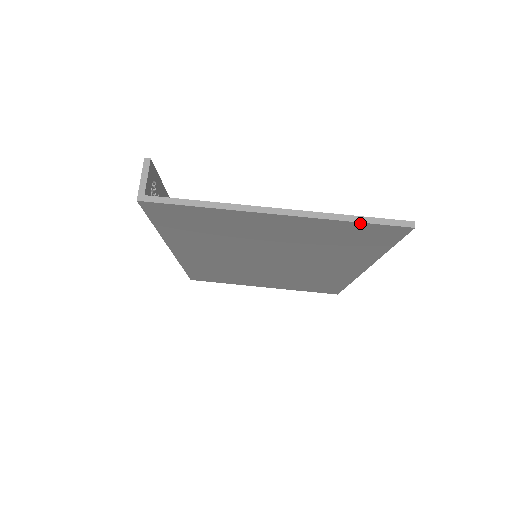
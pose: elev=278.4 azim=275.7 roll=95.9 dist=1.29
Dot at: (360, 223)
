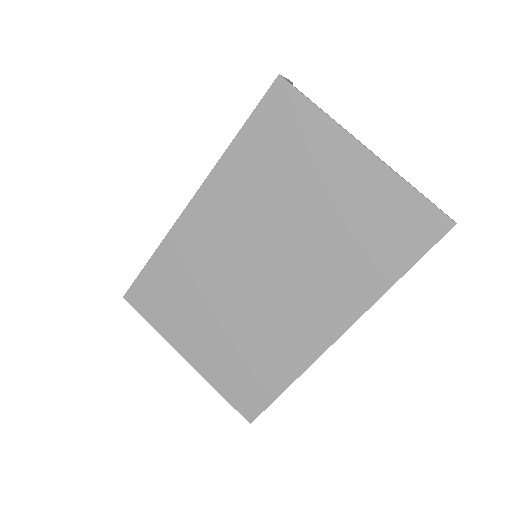
Dot at: (419, 195)
